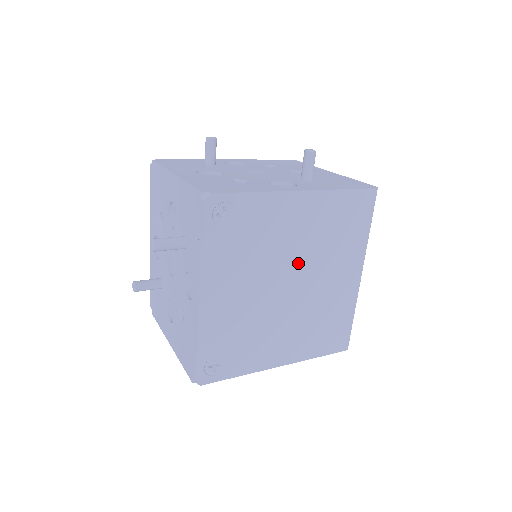
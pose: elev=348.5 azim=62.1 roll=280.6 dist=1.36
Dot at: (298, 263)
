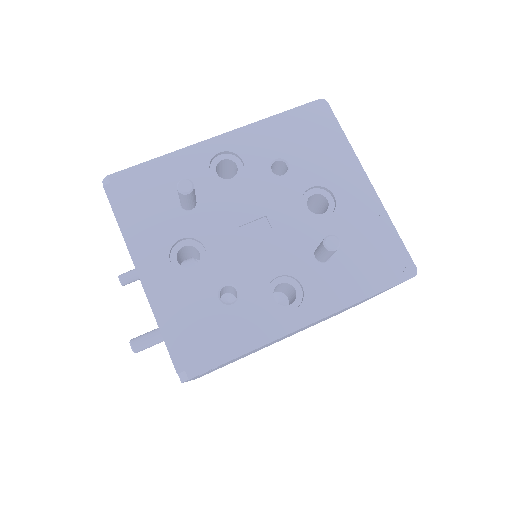
Dot at: occluded
